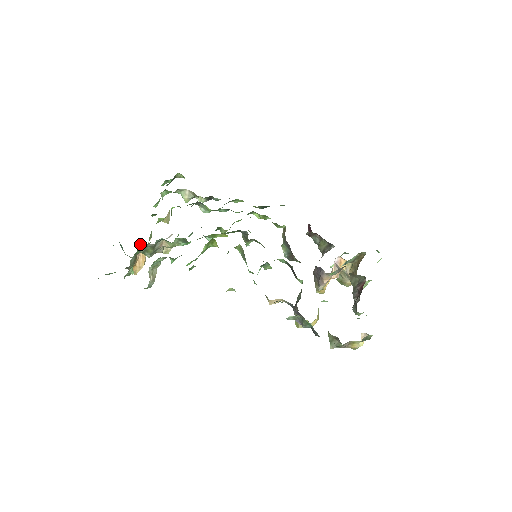
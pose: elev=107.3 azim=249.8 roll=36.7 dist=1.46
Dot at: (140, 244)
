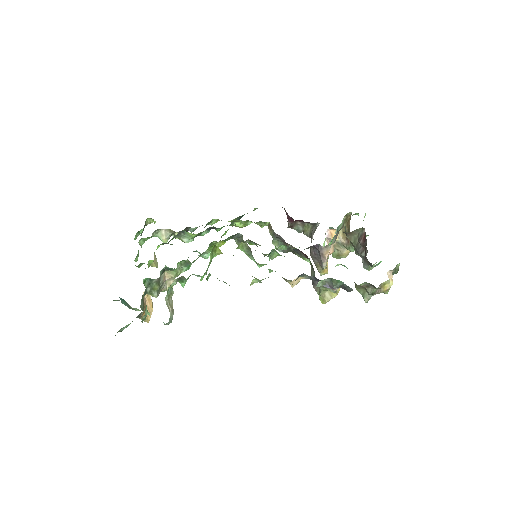
Dot at: (145, 282)
